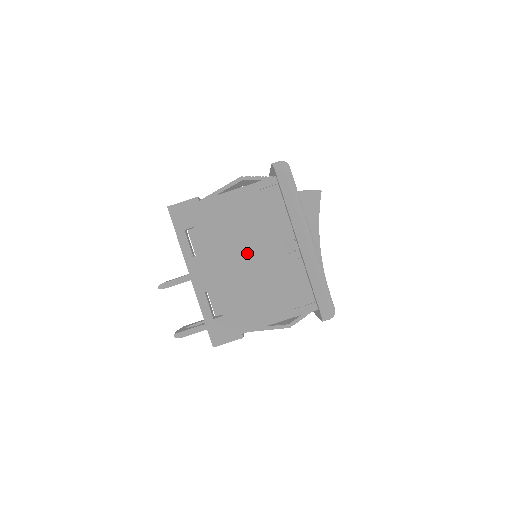
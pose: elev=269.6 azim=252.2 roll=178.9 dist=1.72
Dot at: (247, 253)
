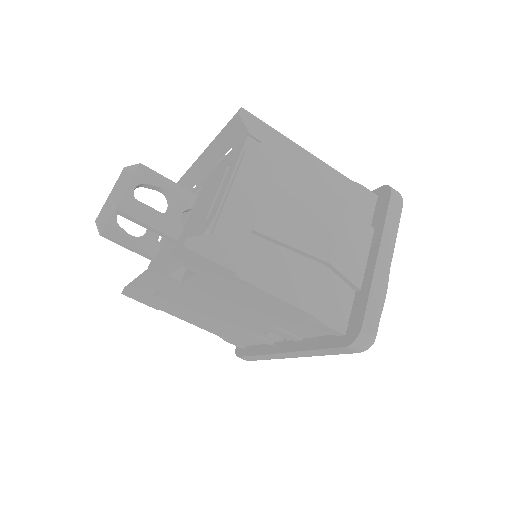
Dot at: (230, 312)
